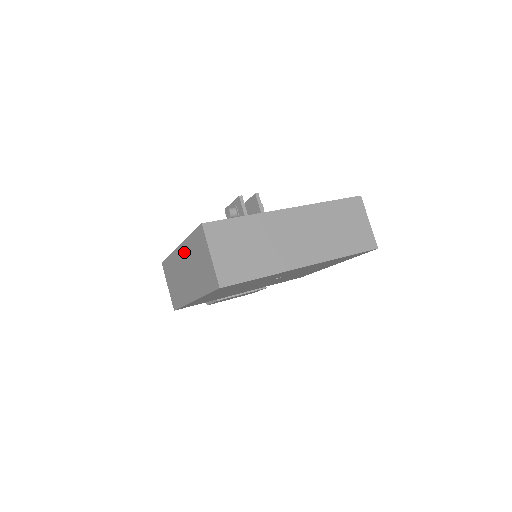
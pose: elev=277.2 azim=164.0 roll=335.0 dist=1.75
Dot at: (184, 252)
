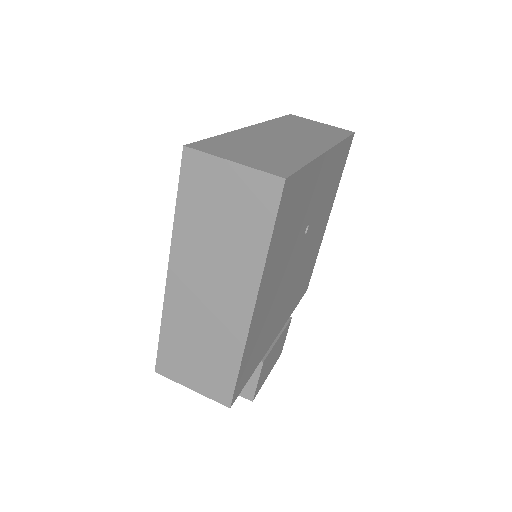
Dot at: (183, 261)
